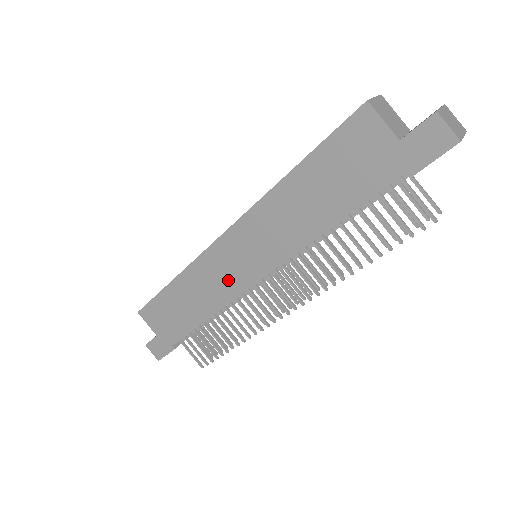
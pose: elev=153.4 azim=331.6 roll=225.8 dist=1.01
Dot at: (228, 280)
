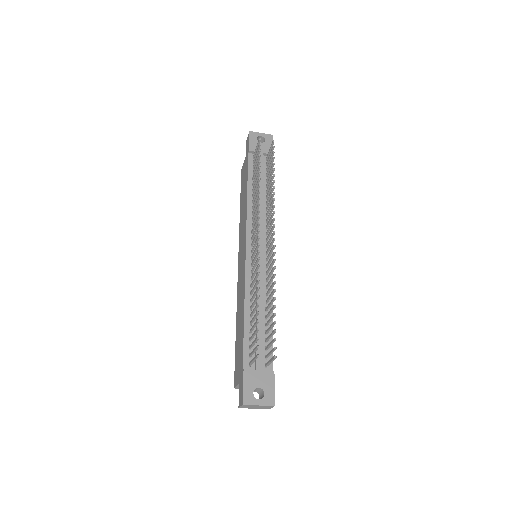
Dot at: (242, 274)
